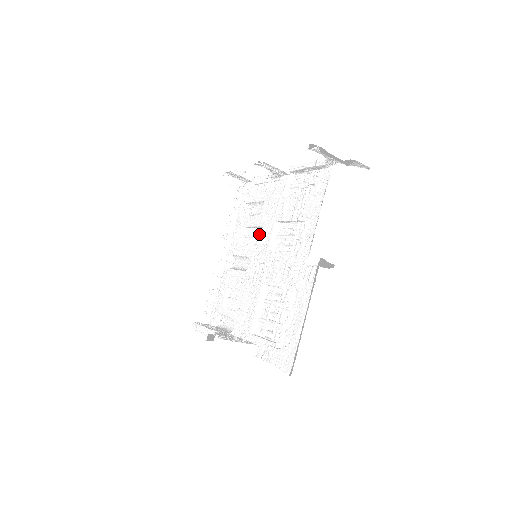
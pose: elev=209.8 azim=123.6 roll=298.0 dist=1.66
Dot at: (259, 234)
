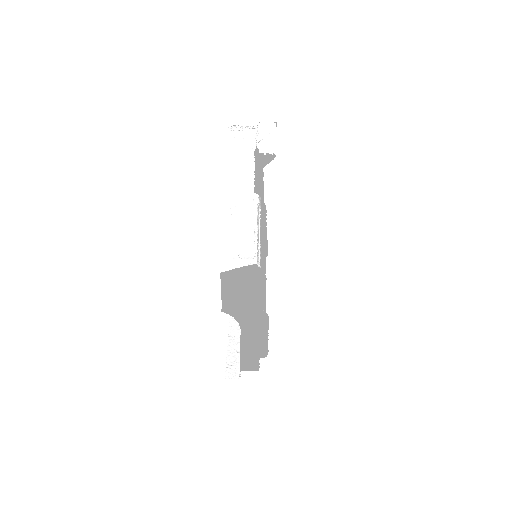
Dot at: occluded
